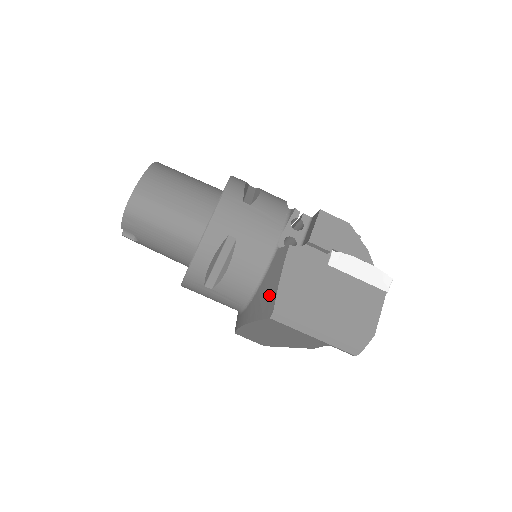
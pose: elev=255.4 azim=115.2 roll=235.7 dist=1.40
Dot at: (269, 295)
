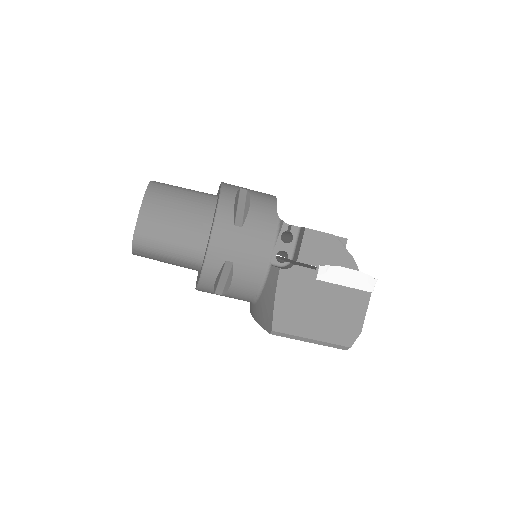
Dot at: (268, 311)
